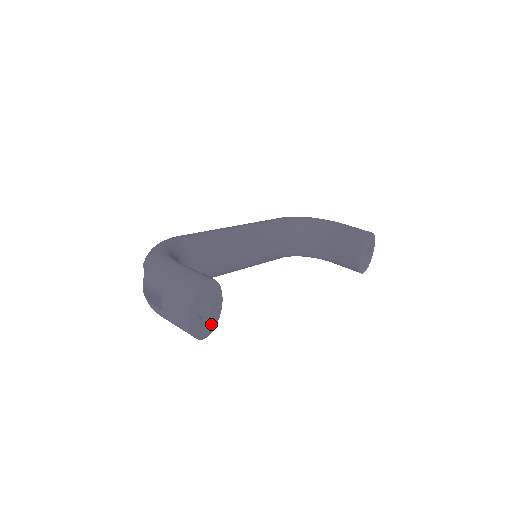
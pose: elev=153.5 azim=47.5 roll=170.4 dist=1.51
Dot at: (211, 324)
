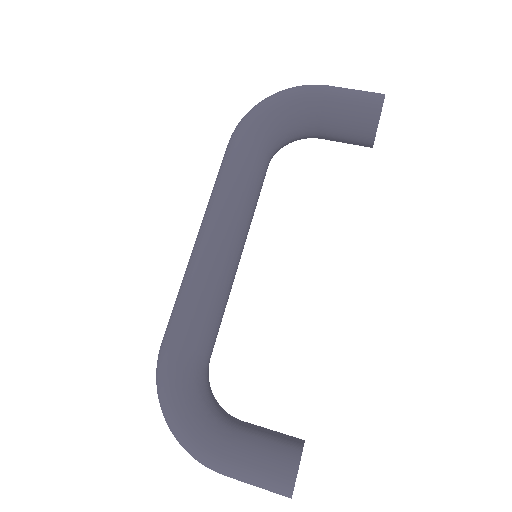
Dot at: occluded
